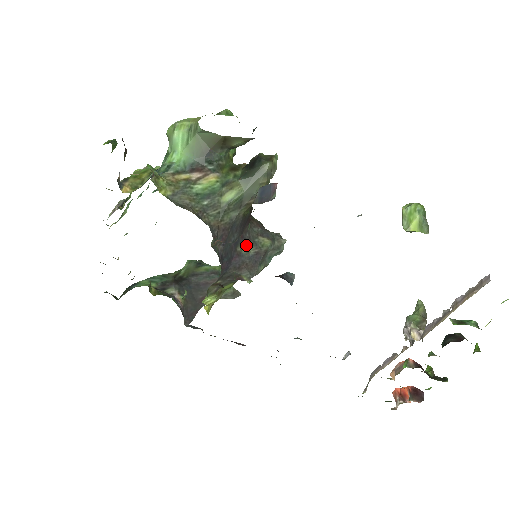
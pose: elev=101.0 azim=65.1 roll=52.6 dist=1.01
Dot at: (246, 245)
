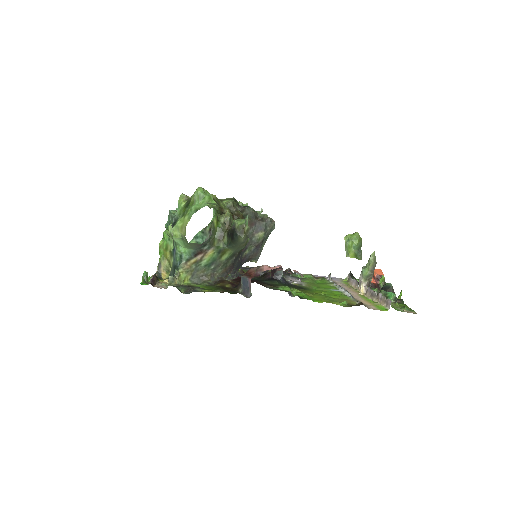
Dot at: (248, 249)
